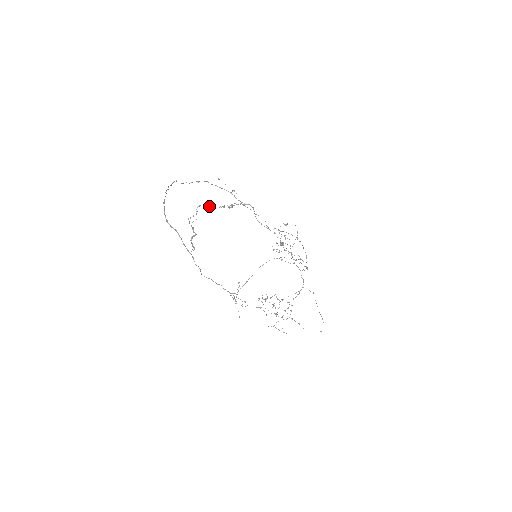
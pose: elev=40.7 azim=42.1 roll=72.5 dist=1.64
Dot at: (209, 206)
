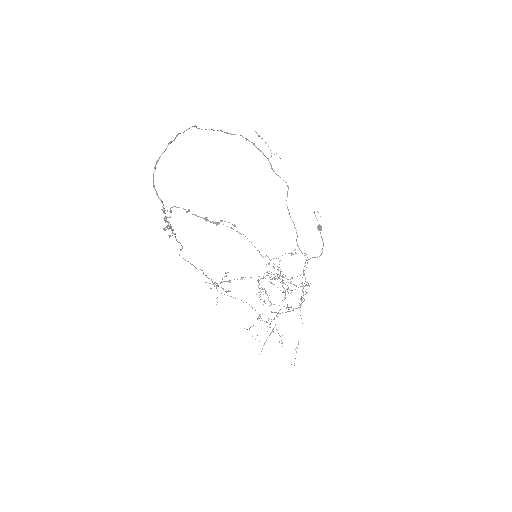
Dot at: (186, 212)
